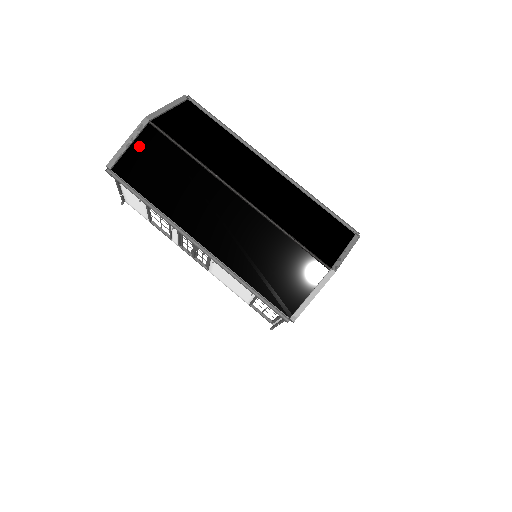
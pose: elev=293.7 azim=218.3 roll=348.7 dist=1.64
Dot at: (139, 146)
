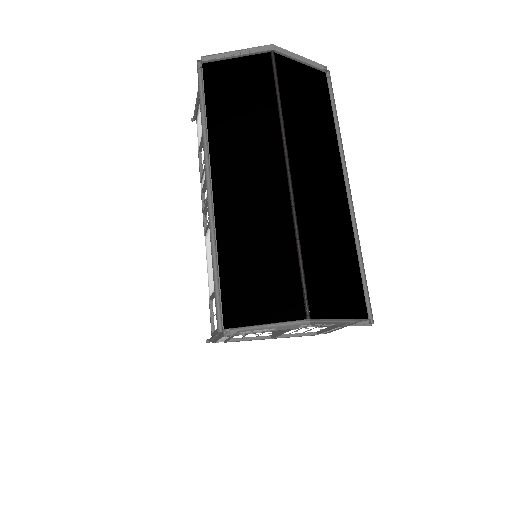
Dot at: (244, 63)
